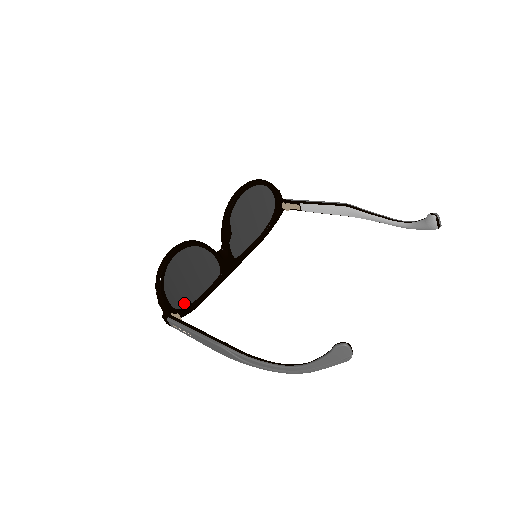
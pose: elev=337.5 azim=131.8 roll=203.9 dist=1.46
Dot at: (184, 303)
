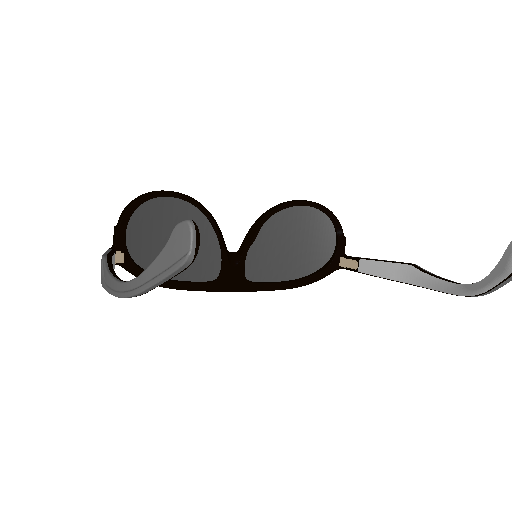
Dot at: (147, 265)
